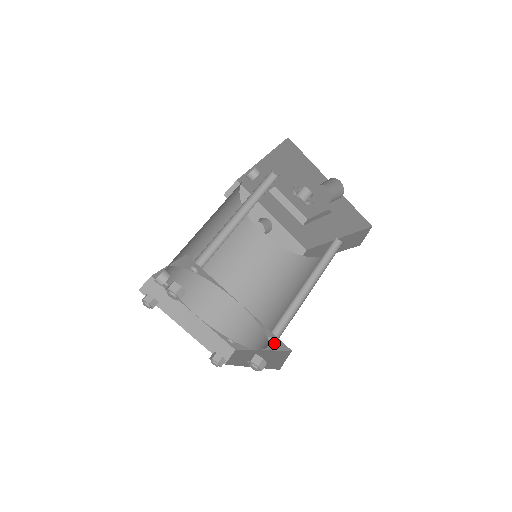
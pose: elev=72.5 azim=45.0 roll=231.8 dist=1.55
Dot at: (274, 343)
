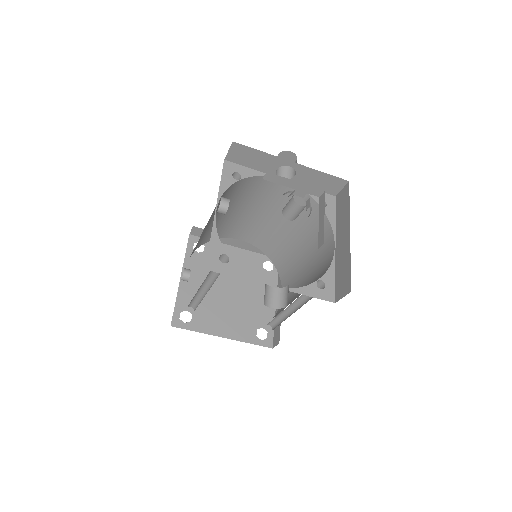
Dot at: (272, 328)
